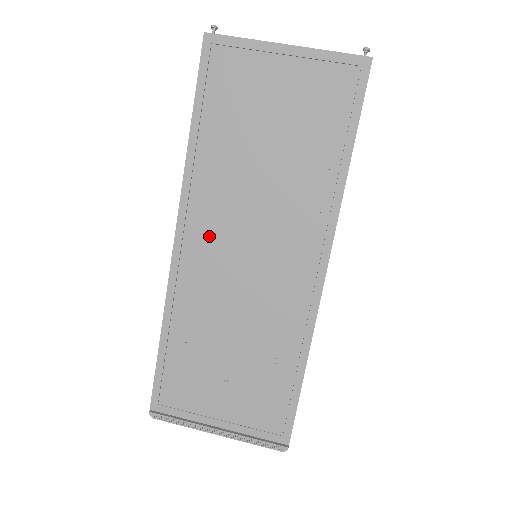
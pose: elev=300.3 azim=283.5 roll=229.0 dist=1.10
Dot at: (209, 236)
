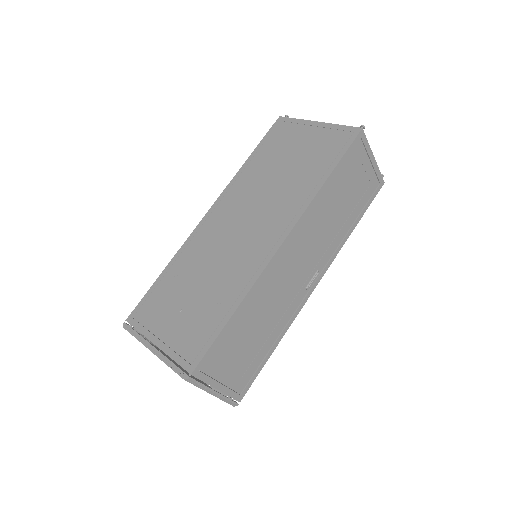
Dot at: (225, 214)
